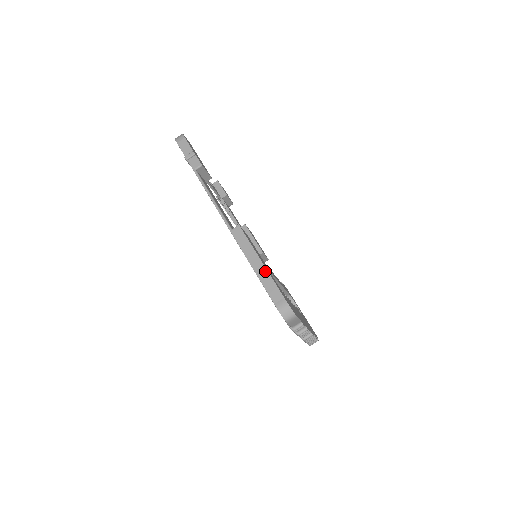
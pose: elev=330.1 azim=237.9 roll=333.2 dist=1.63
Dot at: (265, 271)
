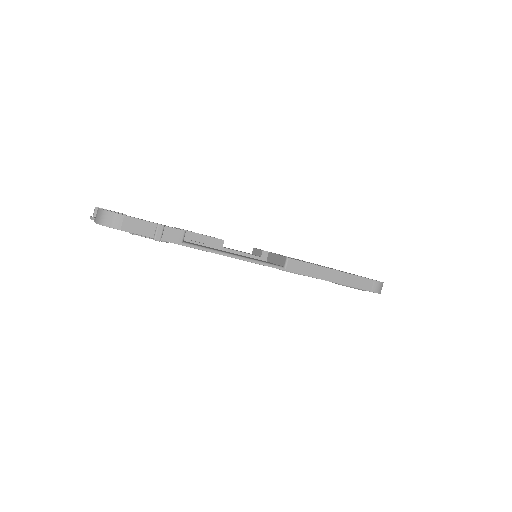
Dot at: (345, 275)
